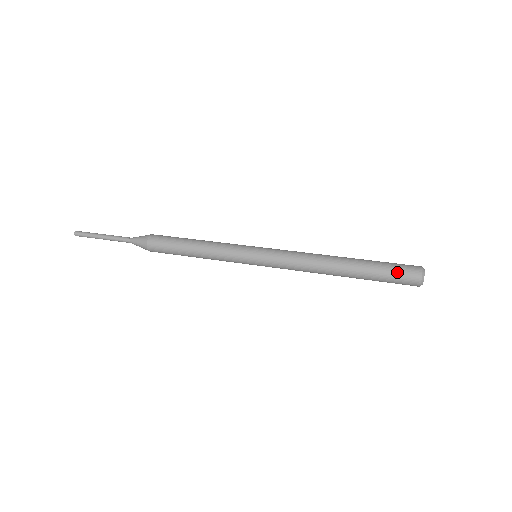
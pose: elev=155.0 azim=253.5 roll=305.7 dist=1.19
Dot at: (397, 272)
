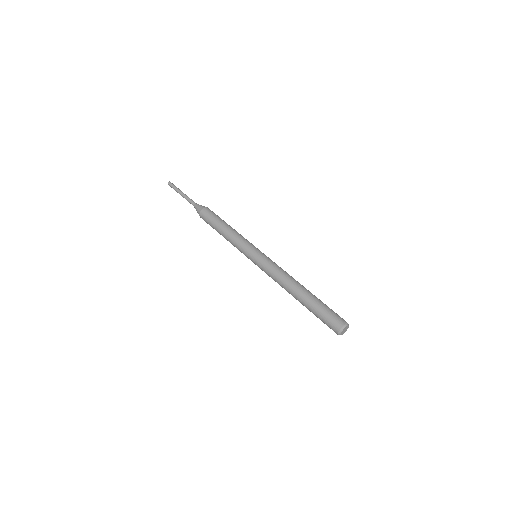
Dot at: (327, 318)
